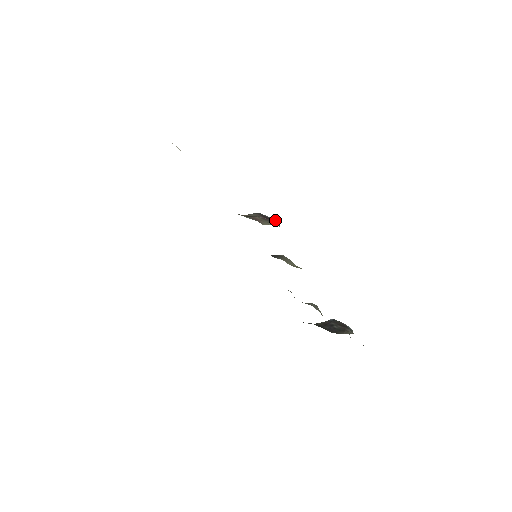
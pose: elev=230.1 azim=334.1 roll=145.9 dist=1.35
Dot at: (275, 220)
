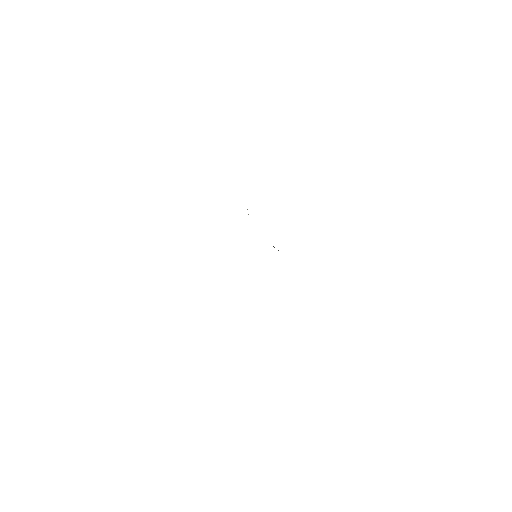
Dot at: occluded
